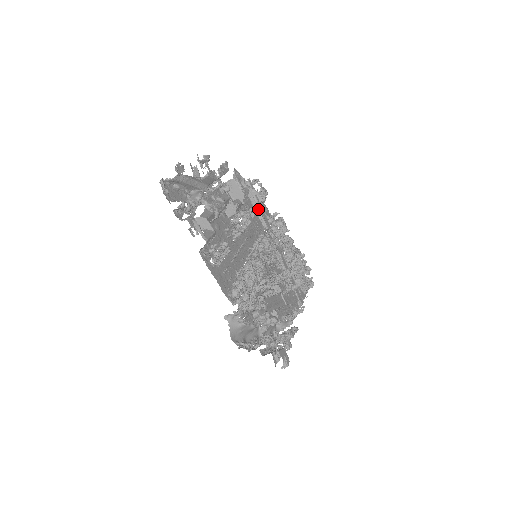
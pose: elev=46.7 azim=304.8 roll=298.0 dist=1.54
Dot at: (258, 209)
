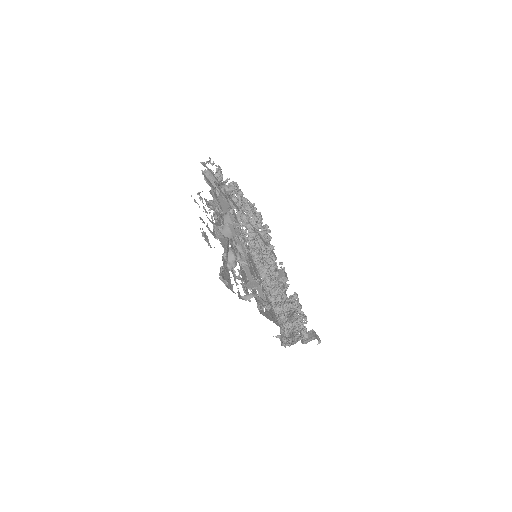
Dot at: occluded
